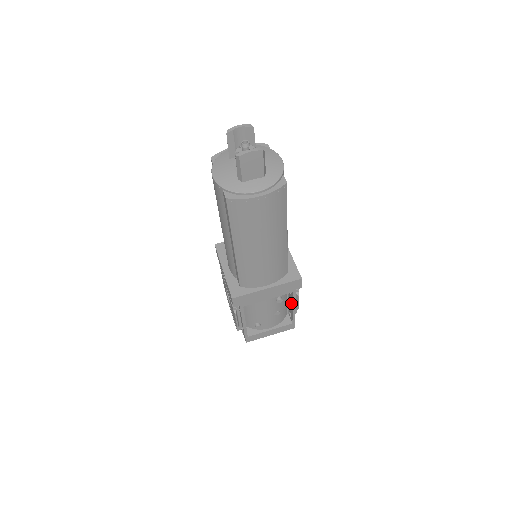
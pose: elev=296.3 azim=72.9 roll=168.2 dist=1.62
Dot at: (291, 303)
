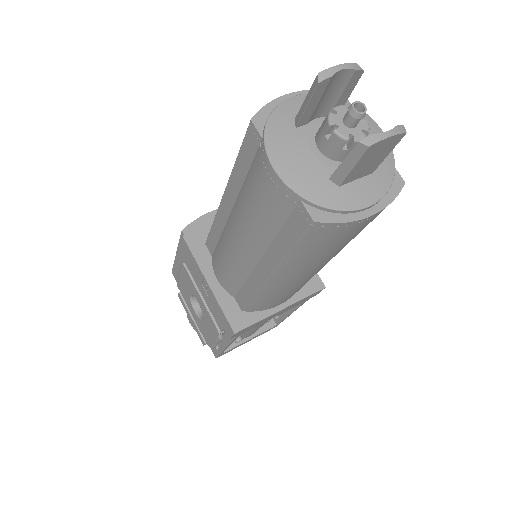
Dot at: occluded
